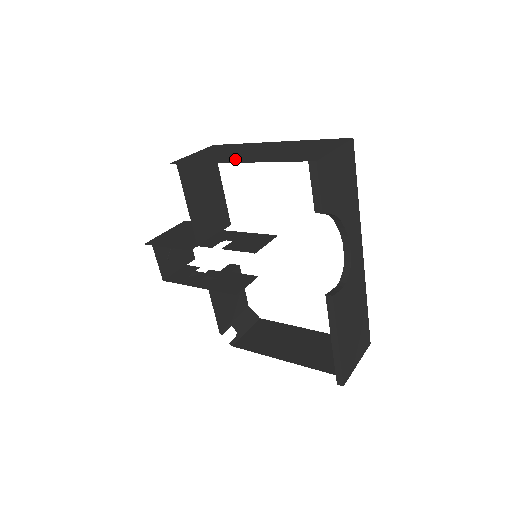
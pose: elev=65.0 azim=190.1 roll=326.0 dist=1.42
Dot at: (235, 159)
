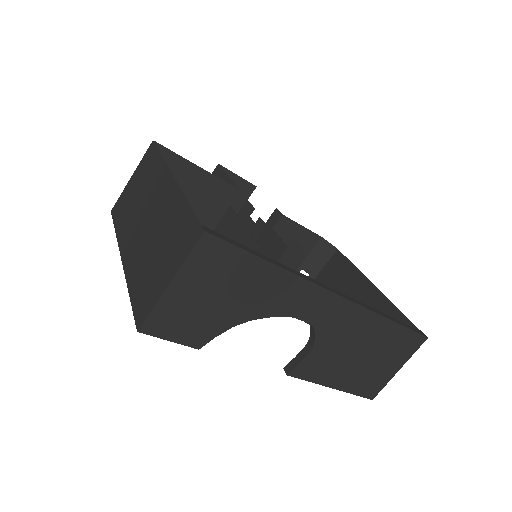
Dot at: (127, 243)
